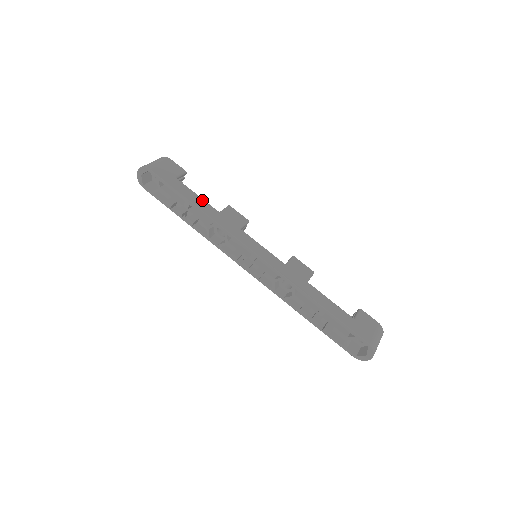
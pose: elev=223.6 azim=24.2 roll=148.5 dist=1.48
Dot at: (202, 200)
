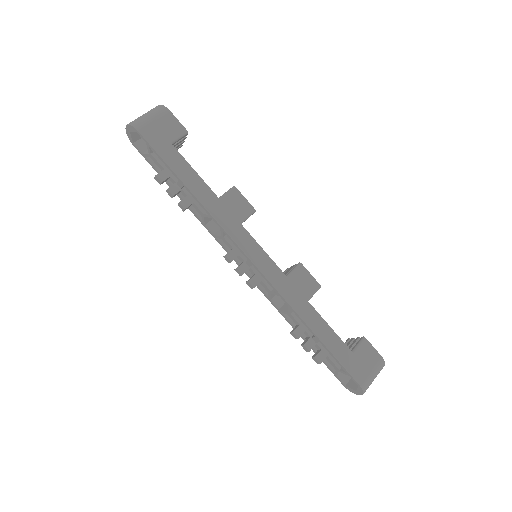
Dot at: (200, 180)
